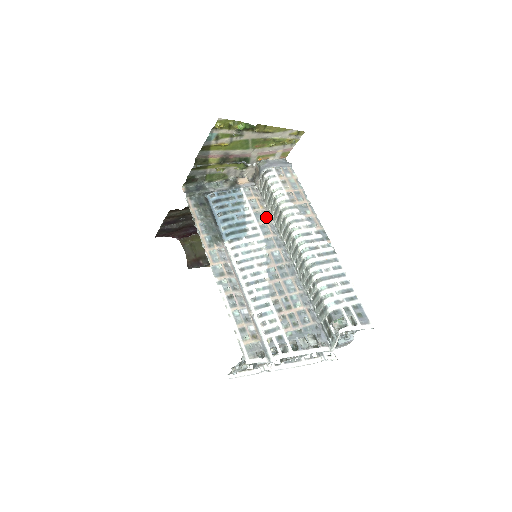
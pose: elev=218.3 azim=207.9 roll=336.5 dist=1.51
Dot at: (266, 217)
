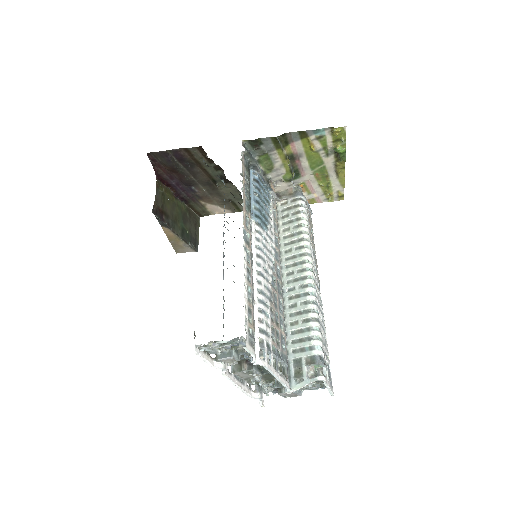
Dot at: occluded
